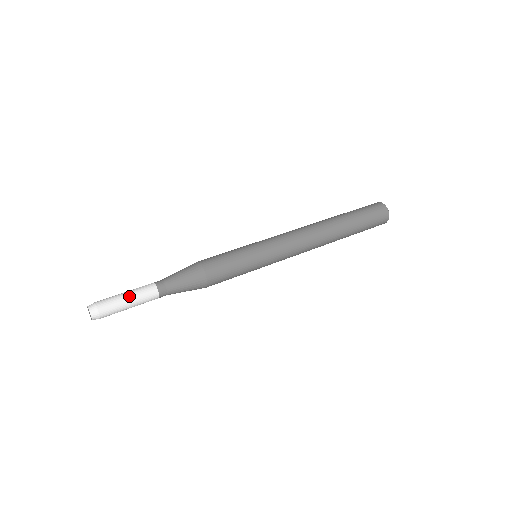
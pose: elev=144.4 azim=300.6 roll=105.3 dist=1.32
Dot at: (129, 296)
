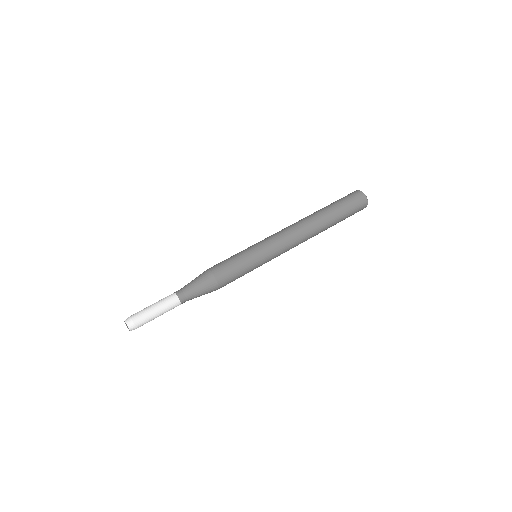
Dot at: (156, 307)
